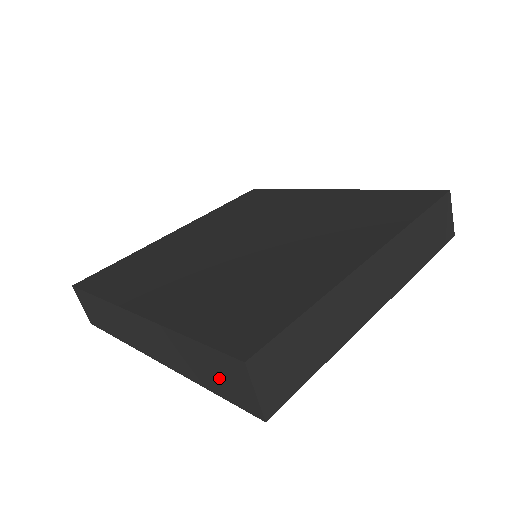
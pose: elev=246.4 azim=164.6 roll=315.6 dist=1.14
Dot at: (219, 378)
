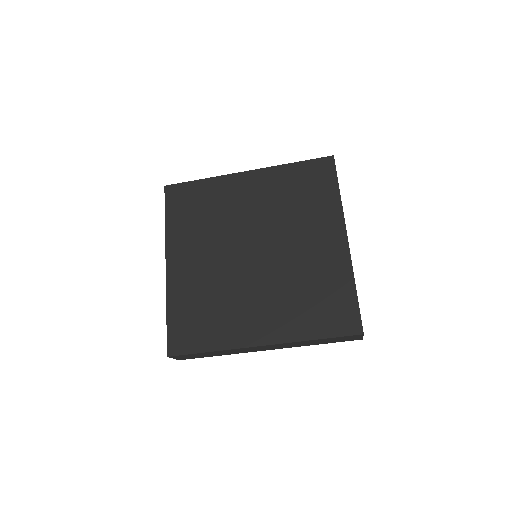
Dot at: occluded
